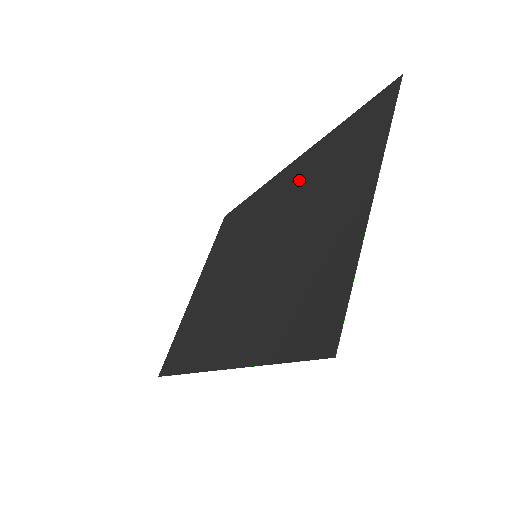
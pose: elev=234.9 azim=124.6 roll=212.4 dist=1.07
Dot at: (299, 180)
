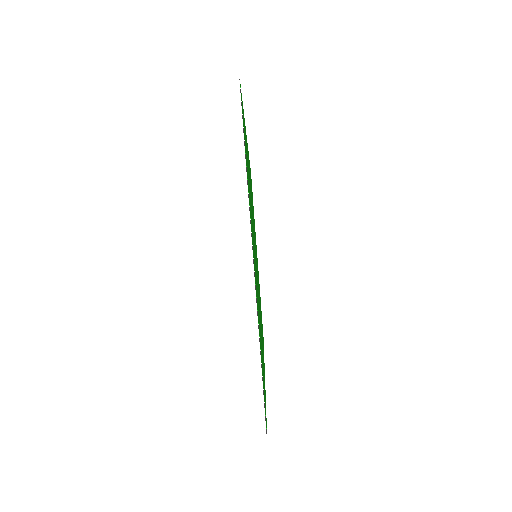
Dot at: occluded
